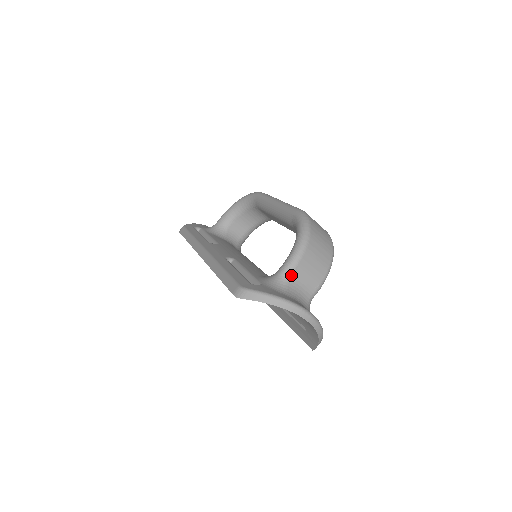
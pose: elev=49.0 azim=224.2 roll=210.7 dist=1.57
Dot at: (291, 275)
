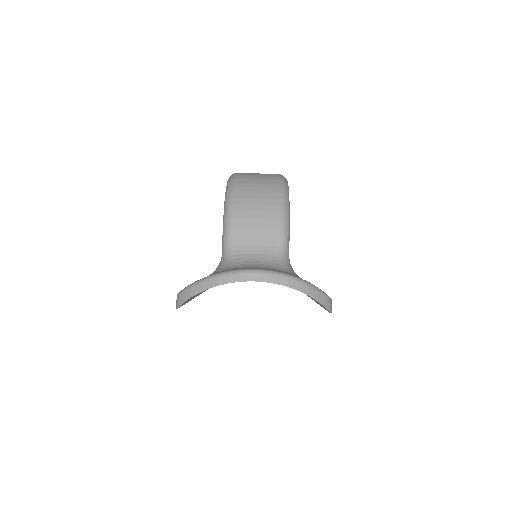
Dot at: (233, 245)
